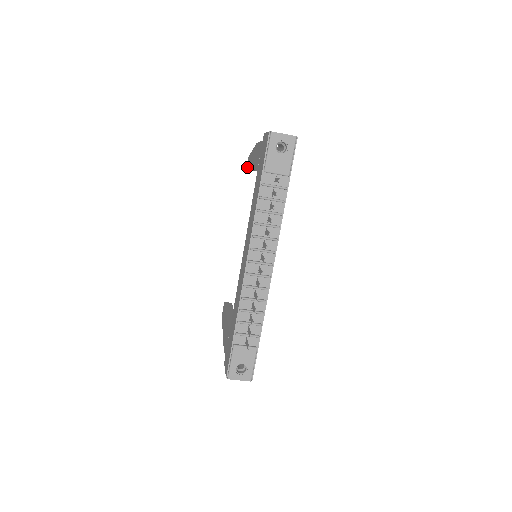
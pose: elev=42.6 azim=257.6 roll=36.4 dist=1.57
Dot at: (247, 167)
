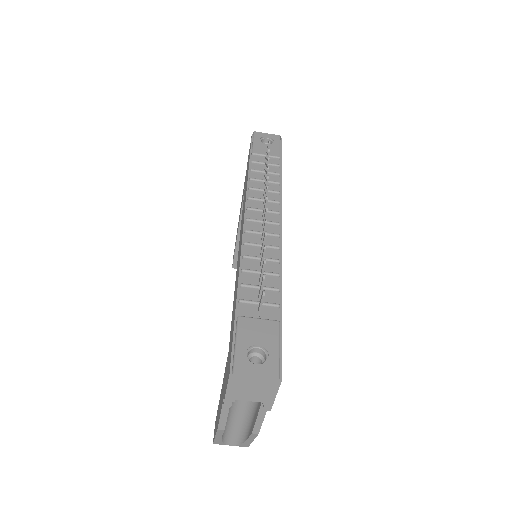
Dot at: (233, 259)
